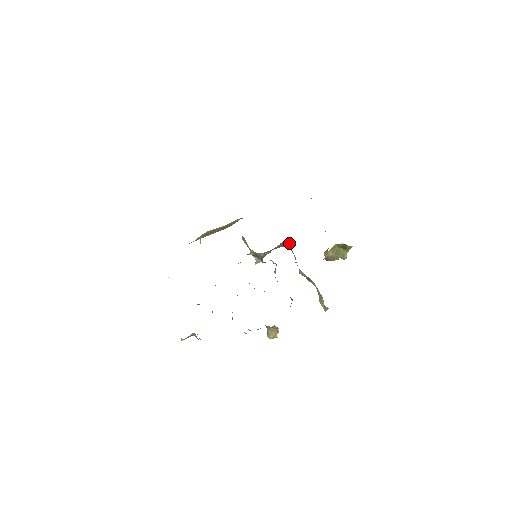
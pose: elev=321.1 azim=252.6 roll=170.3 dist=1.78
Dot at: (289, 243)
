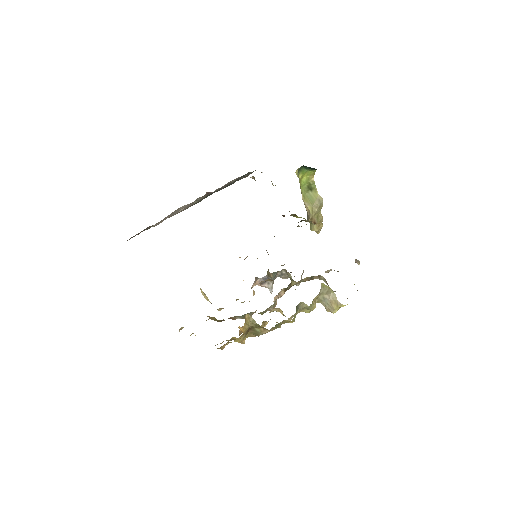
Dot at: occluded
